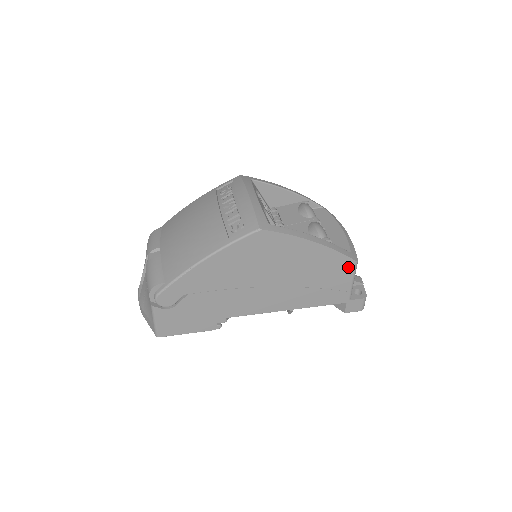
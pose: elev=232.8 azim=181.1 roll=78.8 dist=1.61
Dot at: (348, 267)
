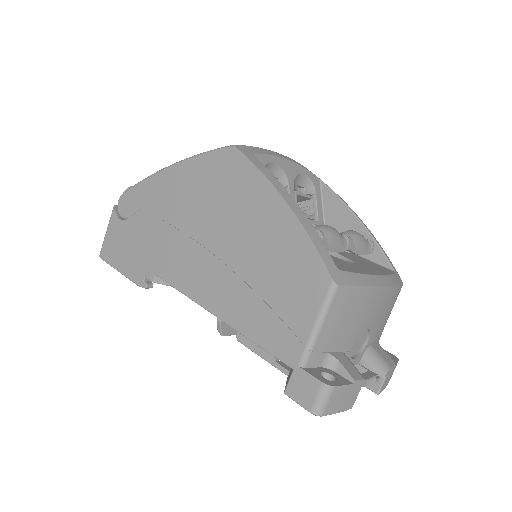
Dot at: (317, 285)
